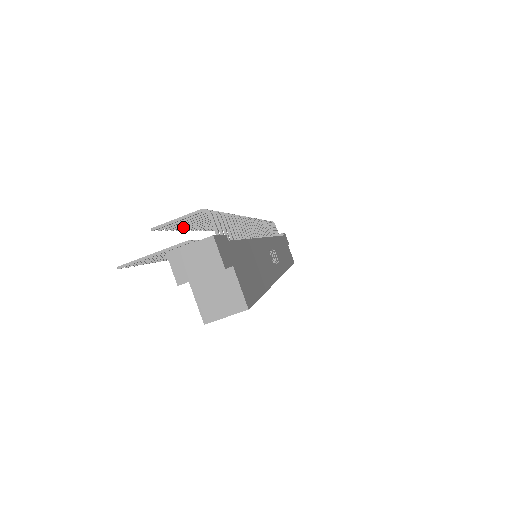
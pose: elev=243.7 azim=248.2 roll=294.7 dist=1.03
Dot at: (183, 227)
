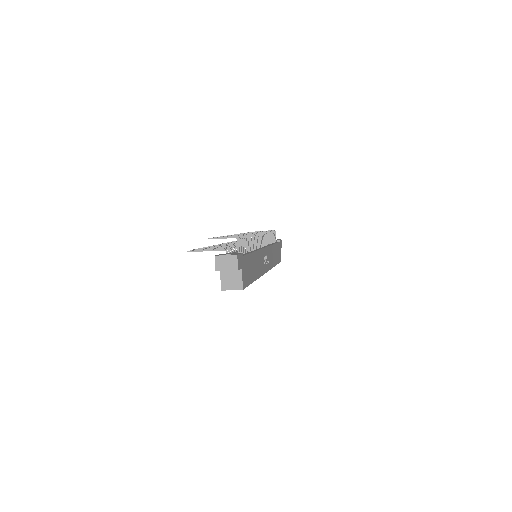
Dot at: occluded
